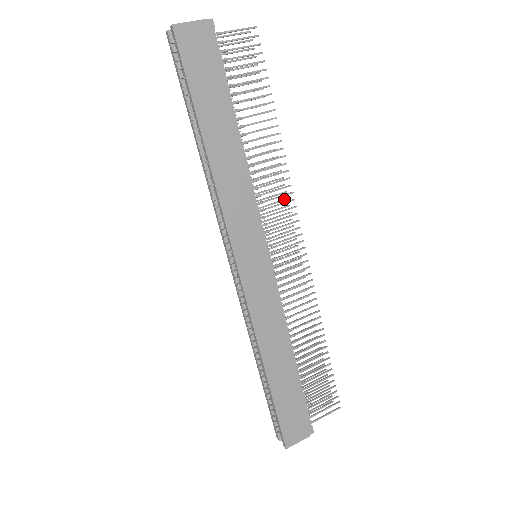
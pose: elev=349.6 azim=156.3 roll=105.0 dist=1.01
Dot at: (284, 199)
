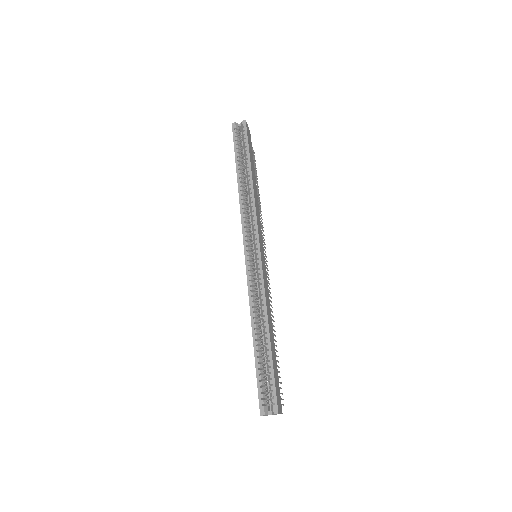
Dot at: occluded
